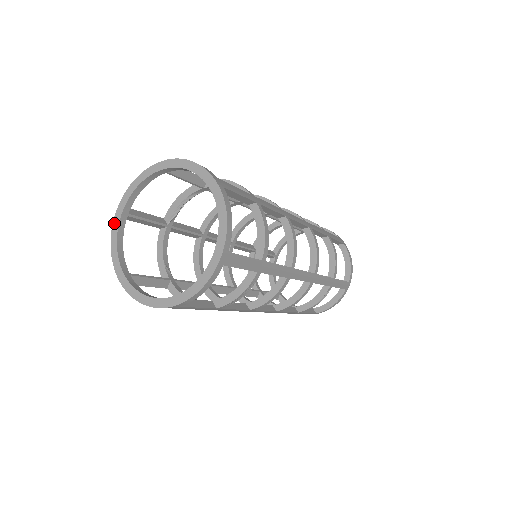
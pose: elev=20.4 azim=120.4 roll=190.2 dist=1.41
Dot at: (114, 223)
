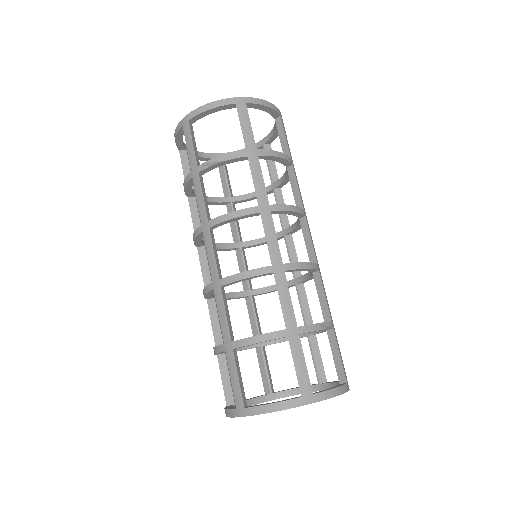
Dot at: occluded
